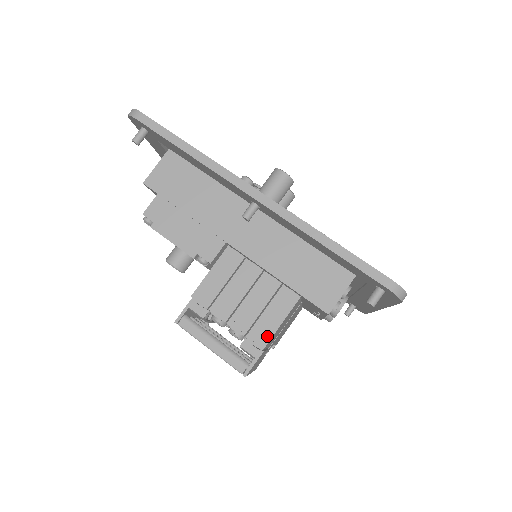
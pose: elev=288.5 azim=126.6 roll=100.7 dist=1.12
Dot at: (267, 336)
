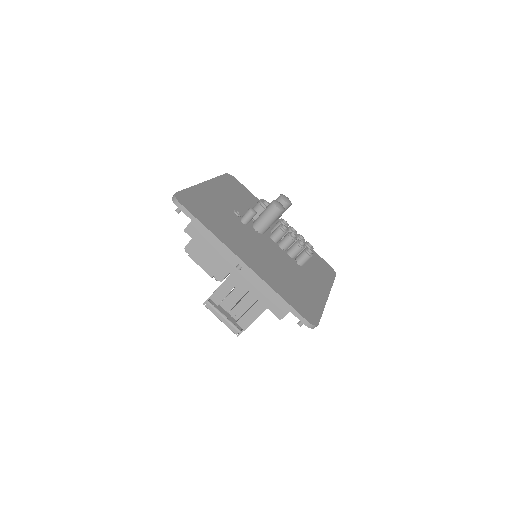
Dot at: (249, 323)
